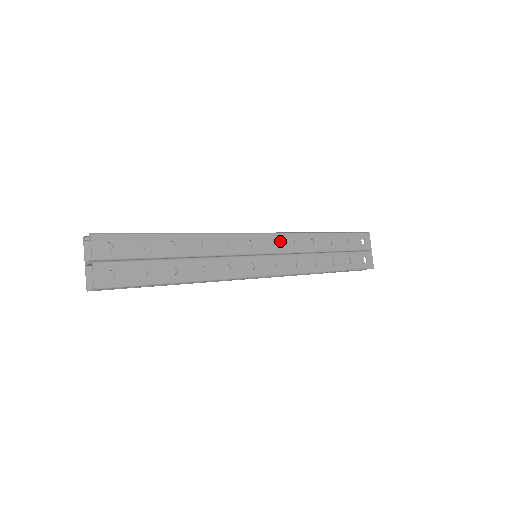
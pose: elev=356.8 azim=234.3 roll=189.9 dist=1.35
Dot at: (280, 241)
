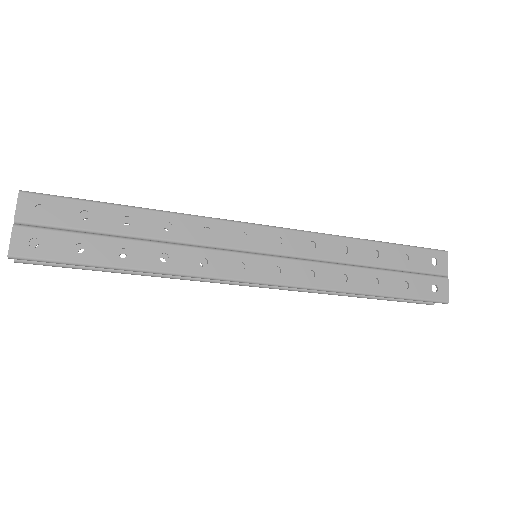
Dot at: (292, 240)
